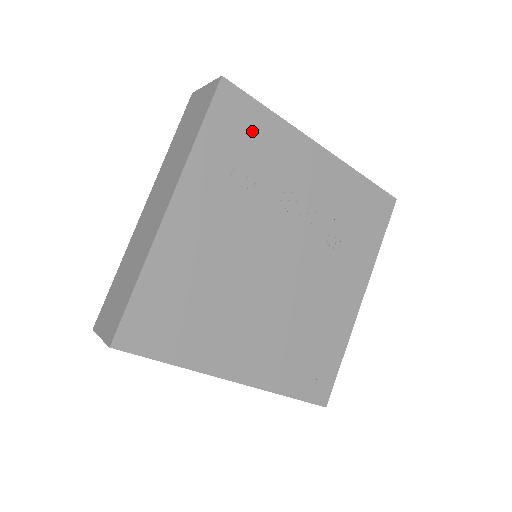
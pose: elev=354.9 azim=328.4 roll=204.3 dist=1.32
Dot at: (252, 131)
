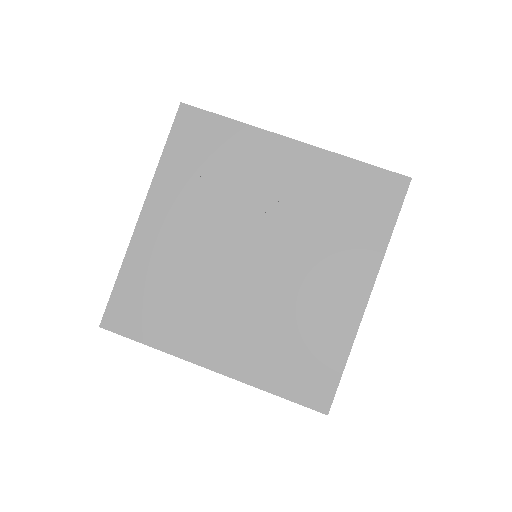
Dot at: (213, 141)
